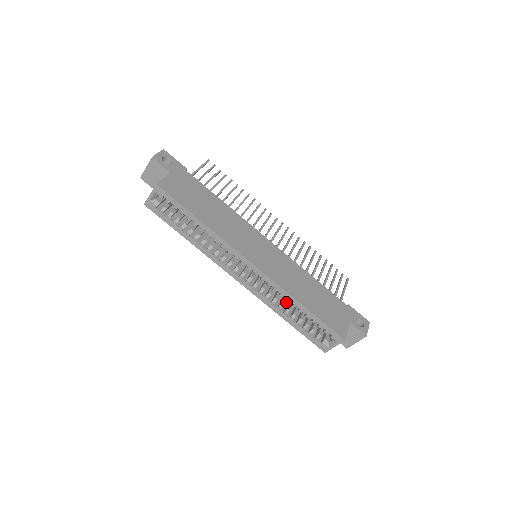
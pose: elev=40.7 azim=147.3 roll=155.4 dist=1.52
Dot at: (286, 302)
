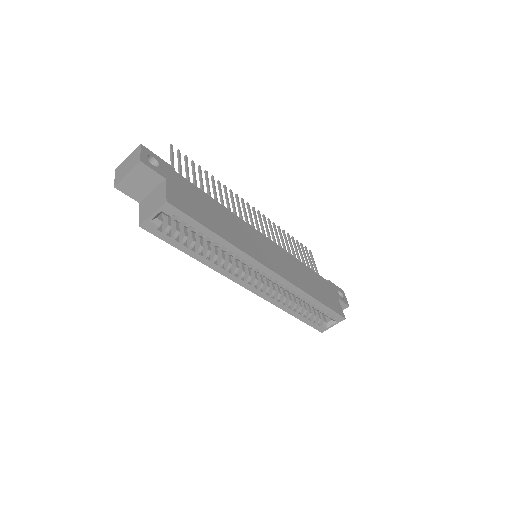
Dot at: occluded
